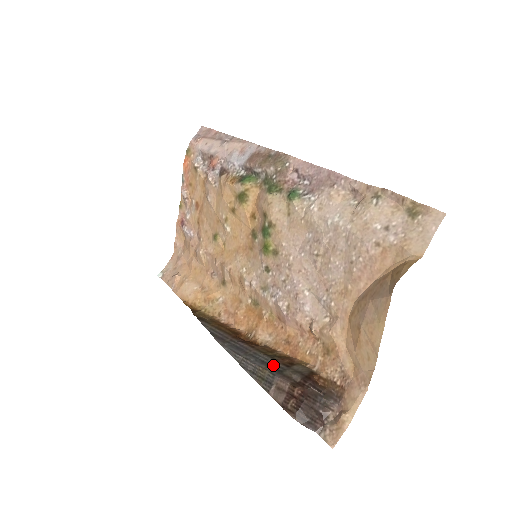
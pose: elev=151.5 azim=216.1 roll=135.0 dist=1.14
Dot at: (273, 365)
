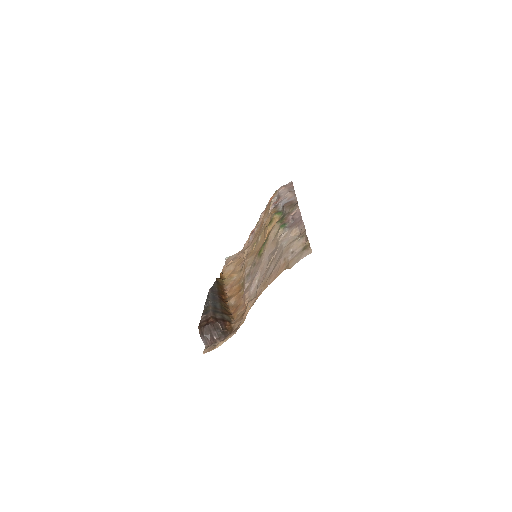
Dot at: (217, 309)
